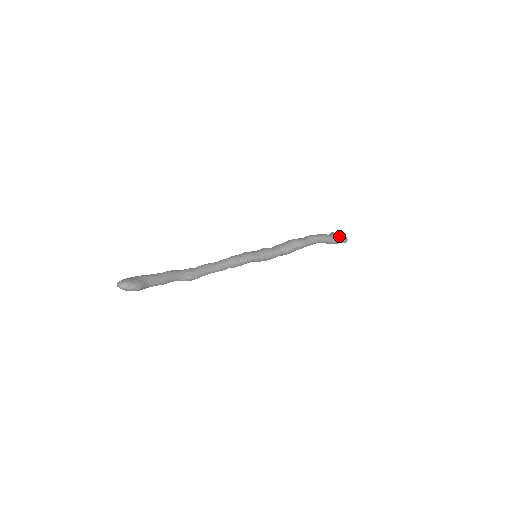
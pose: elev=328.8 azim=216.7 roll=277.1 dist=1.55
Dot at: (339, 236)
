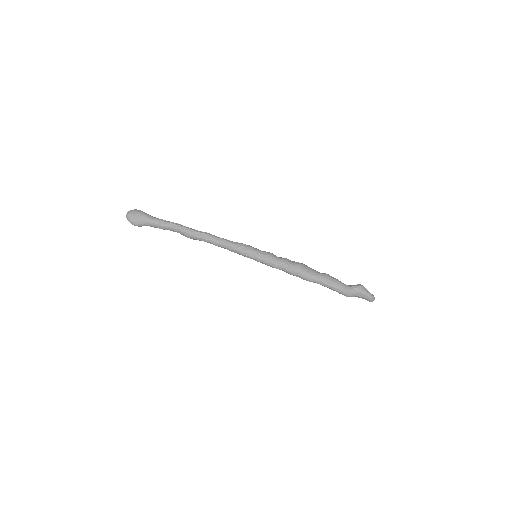
Dot at: (362, 295)
